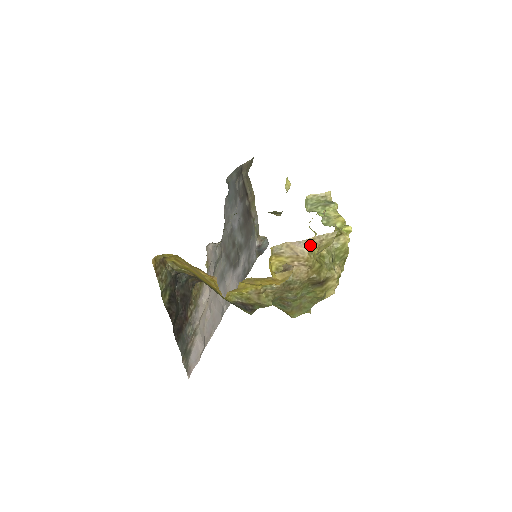
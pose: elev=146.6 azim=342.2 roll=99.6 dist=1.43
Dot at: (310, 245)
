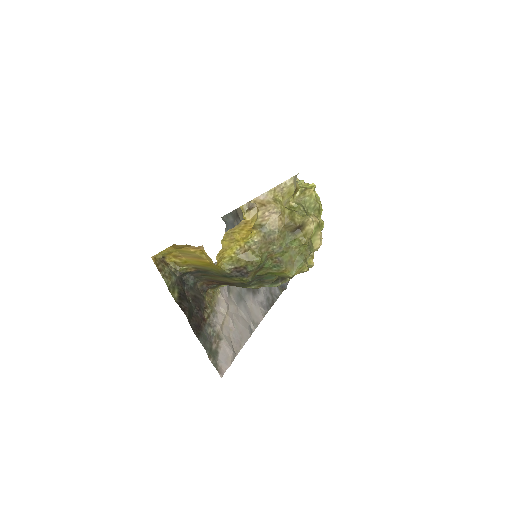
Dot at: (273, 195)
